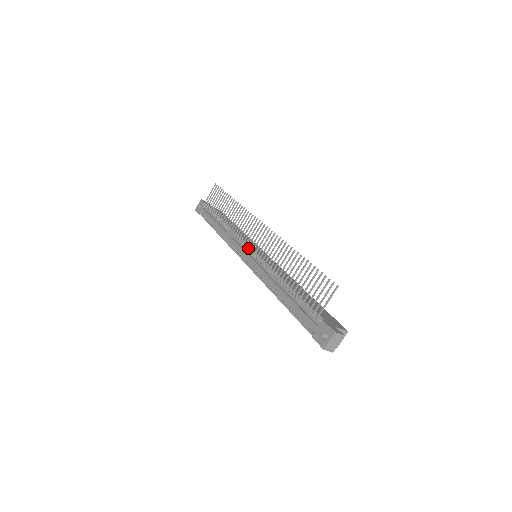
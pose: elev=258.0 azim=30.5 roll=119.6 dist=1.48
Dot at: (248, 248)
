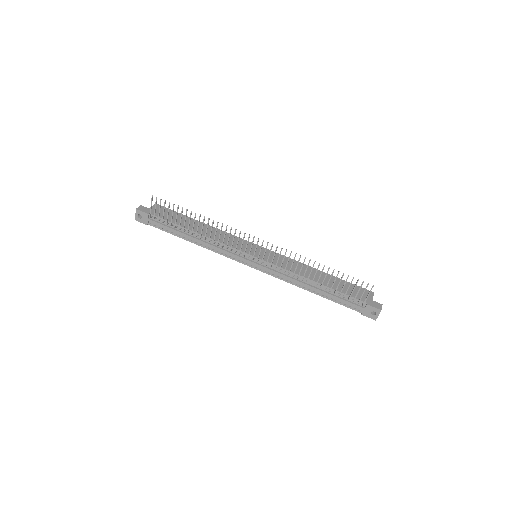
Dot at: (250, 257)
